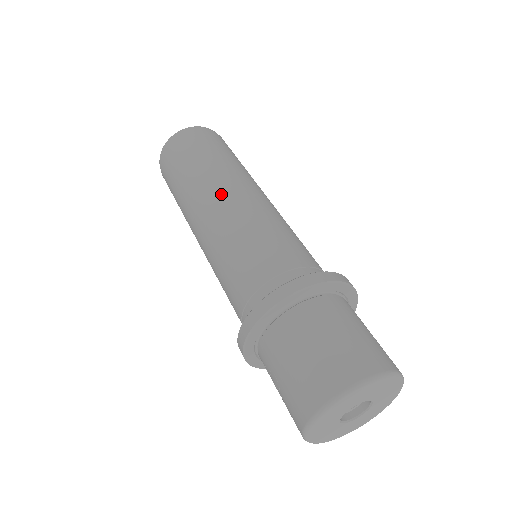
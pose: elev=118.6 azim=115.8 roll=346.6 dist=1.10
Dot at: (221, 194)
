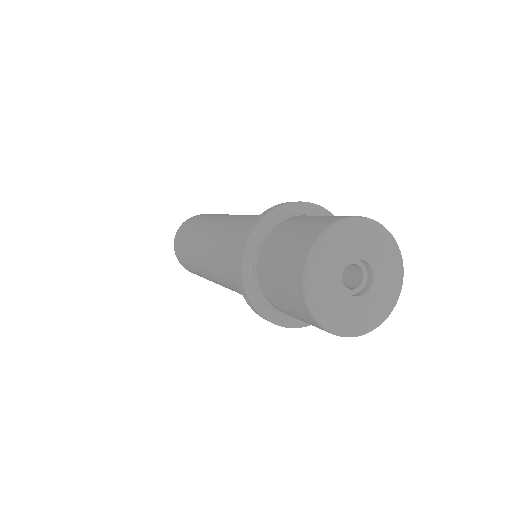
Dot at: (216, 222)
